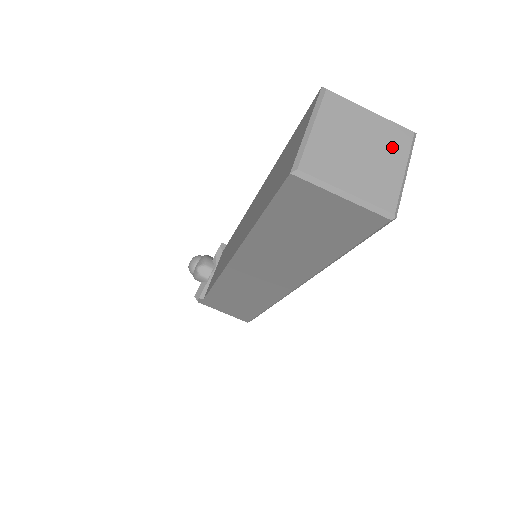
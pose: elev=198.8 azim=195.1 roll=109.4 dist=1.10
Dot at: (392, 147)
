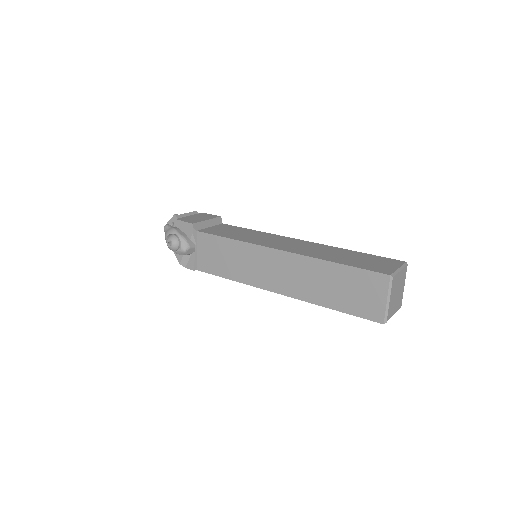
Dot at: (403, 280)
